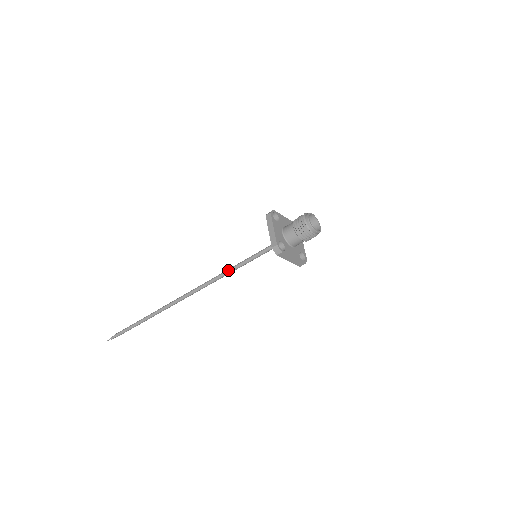
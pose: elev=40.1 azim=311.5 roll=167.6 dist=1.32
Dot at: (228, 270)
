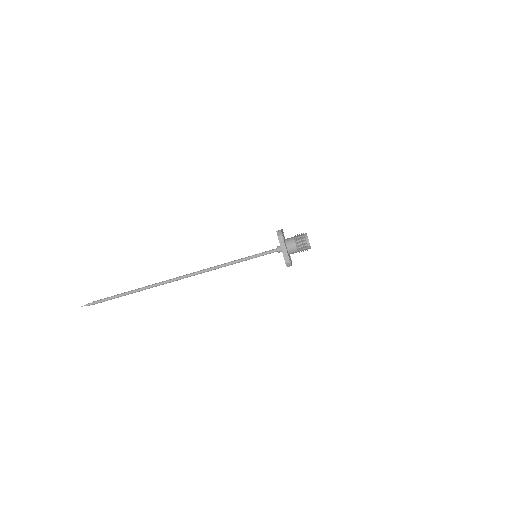
Dot at: (229, 262)
